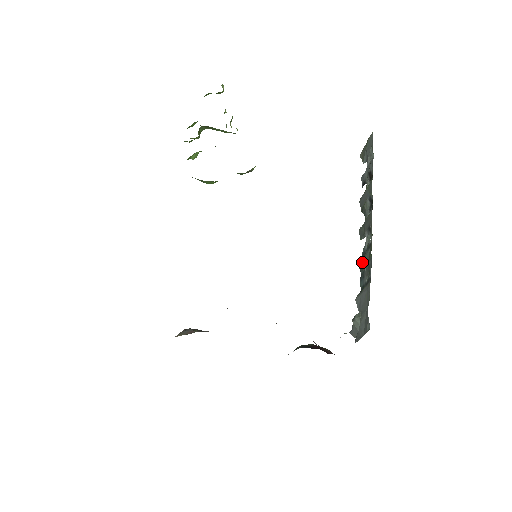
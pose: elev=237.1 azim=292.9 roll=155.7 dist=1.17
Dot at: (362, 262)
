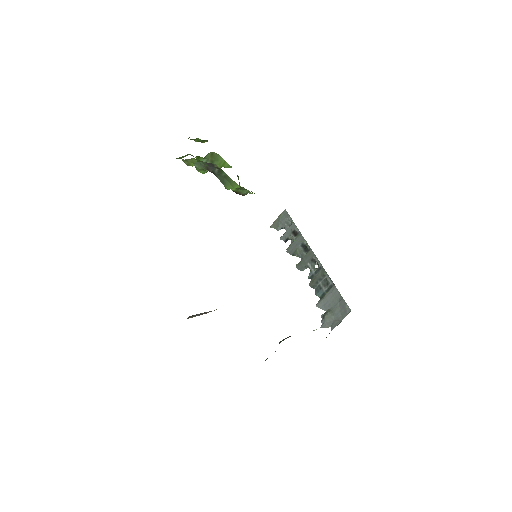
Dot at: (313, 281)
